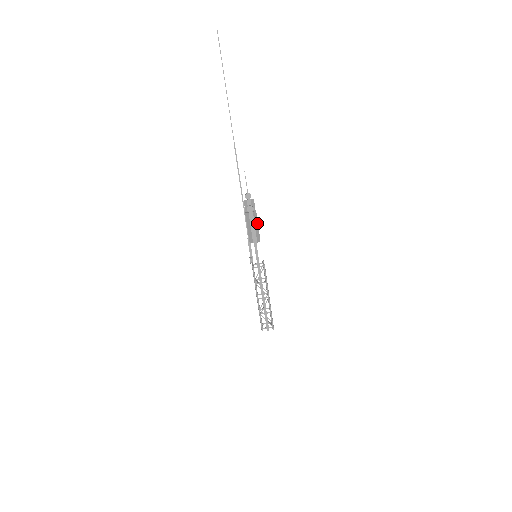
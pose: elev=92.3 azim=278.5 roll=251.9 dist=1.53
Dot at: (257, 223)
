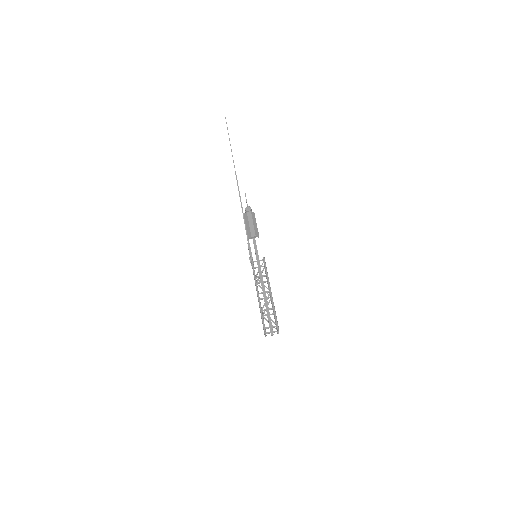
Dot at: (255, 222)
